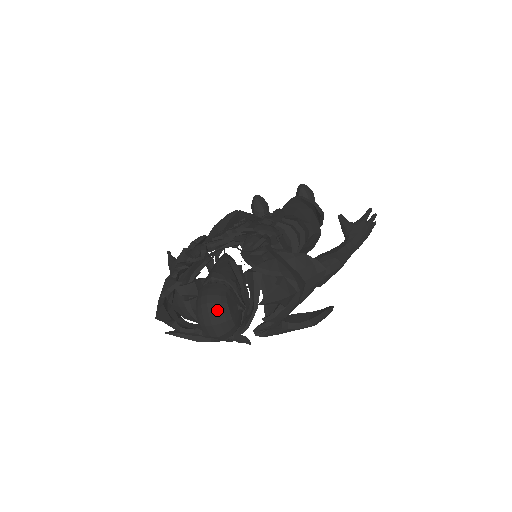
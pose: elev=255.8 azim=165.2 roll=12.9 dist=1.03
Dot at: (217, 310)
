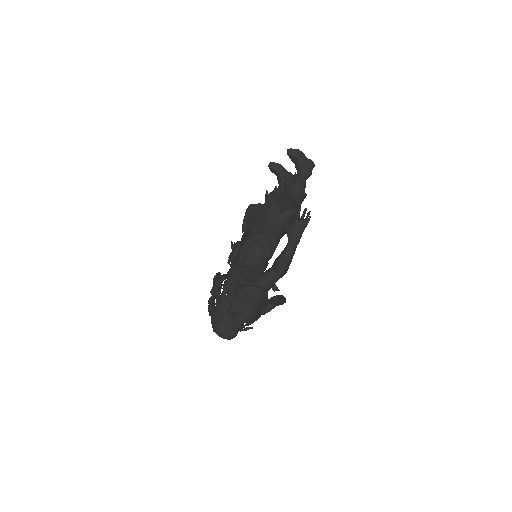
Dot at: (220, 334)
